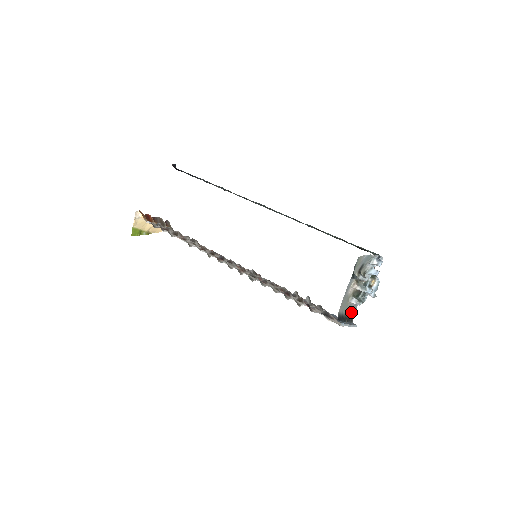
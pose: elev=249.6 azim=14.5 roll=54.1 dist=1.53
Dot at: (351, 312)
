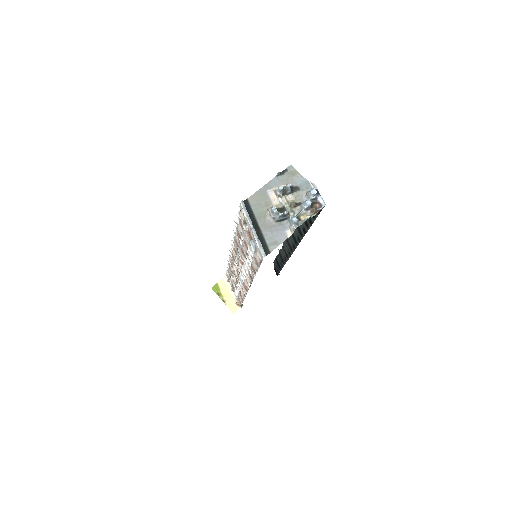
Dot at: (268, 237)
